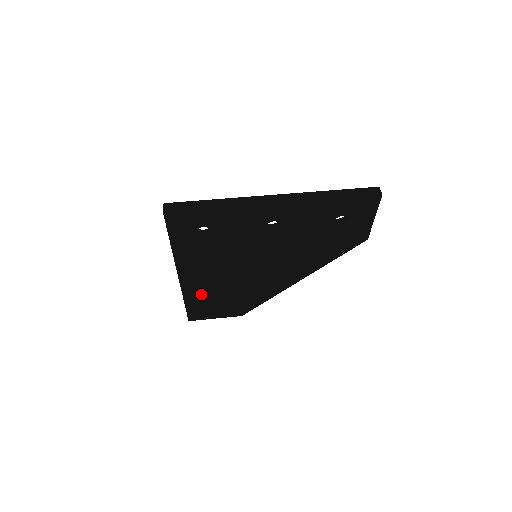
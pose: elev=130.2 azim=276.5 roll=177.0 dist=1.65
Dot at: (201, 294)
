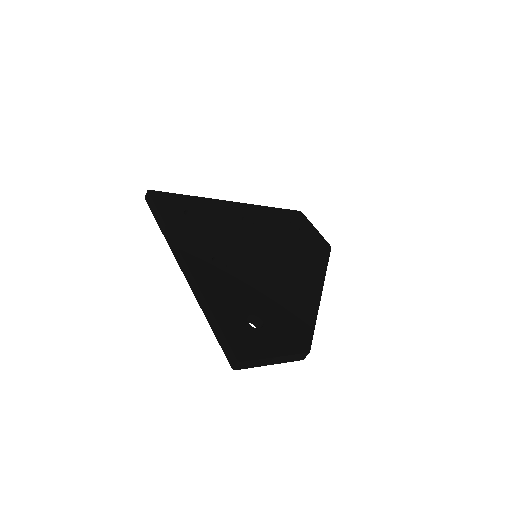
Dot at: (228, 298)
